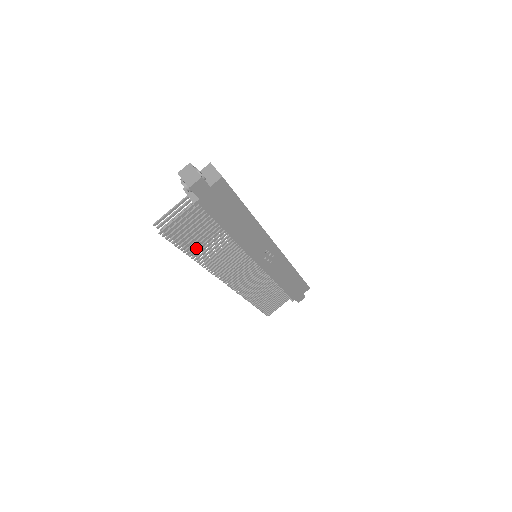
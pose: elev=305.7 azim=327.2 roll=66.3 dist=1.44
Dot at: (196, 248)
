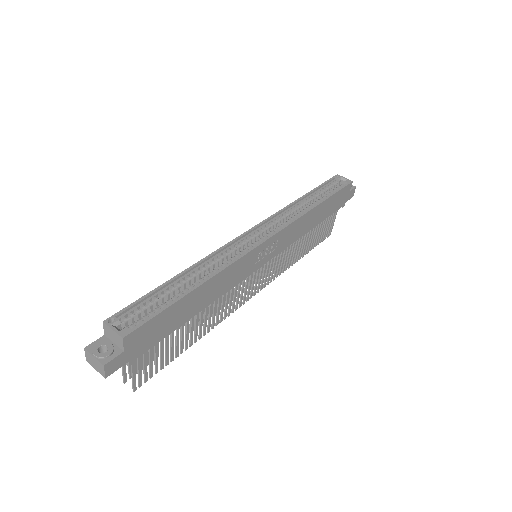
Dot at: occluded
